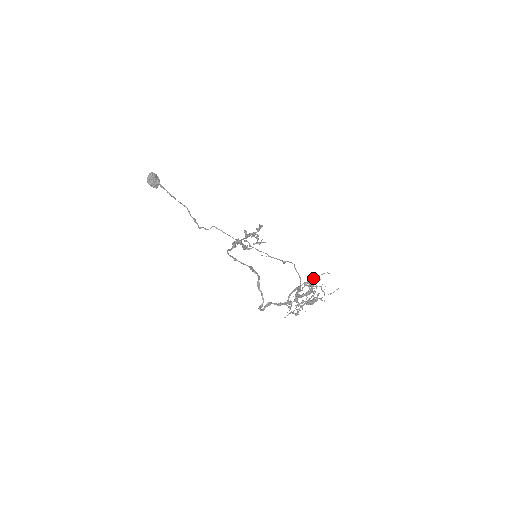
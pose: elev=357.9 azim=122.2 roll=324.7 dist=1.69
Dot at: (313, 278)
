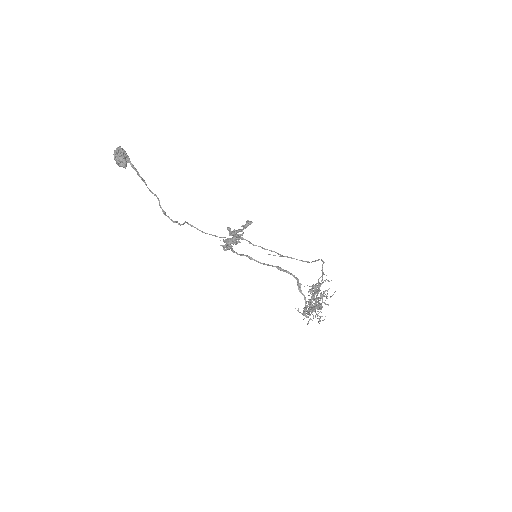
Dot at: (326, 279)
